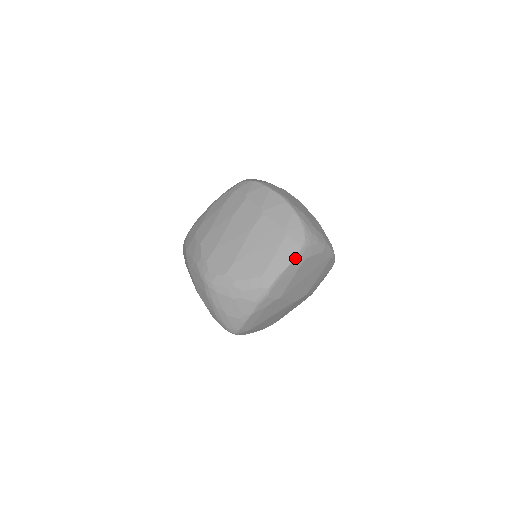
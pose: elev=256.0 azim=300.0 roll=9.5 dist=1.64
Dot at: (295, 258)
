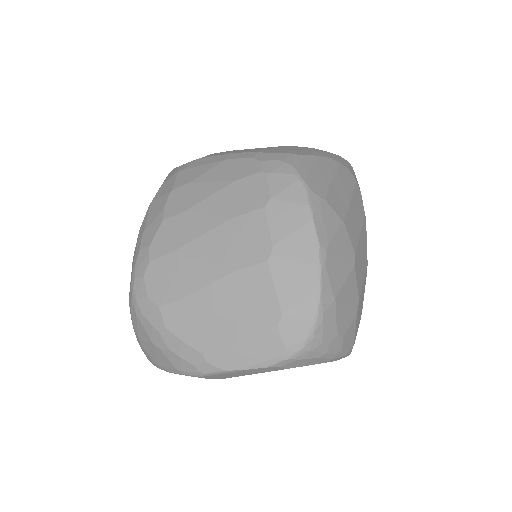
Dot at: (267, 366)
